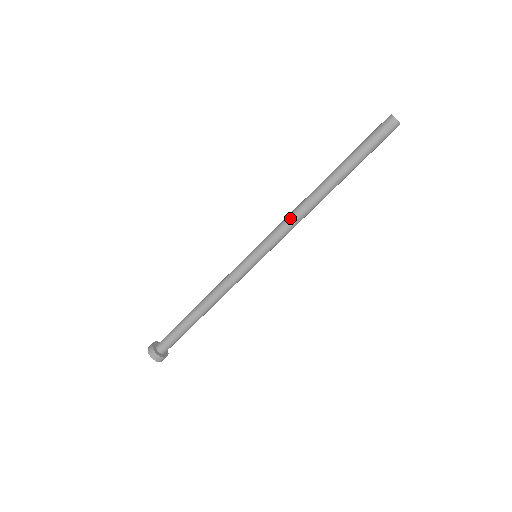
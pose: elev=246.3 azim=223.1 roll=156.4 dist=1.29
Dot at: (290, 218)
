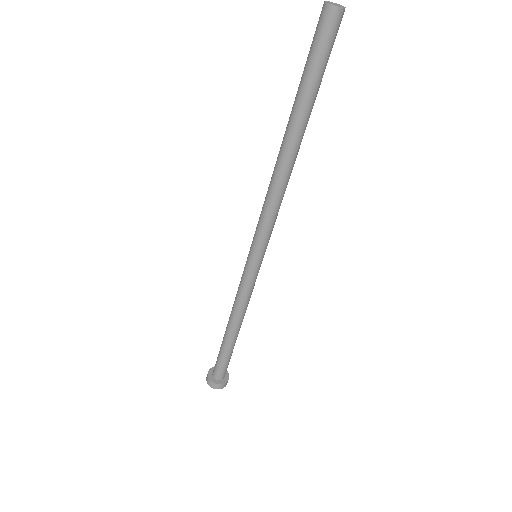
Dot at: (272, 204)
